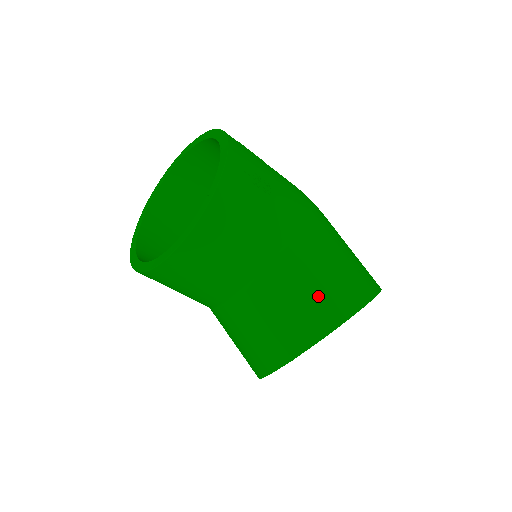
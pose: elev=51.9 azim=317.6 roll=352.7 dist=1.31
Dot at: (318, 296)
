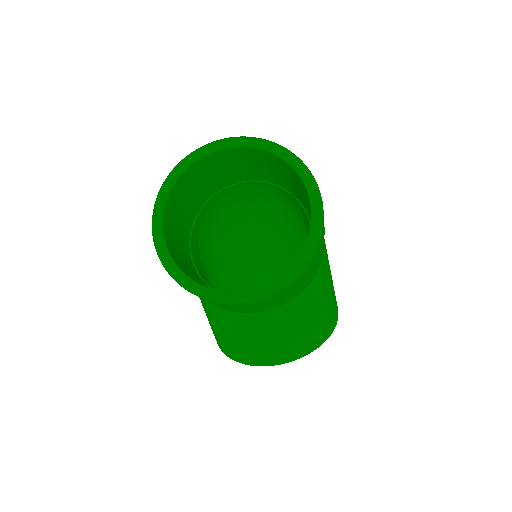
Dot at: (318, 323)
